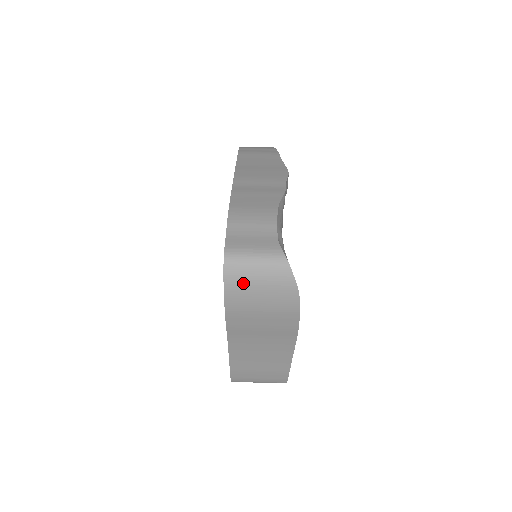
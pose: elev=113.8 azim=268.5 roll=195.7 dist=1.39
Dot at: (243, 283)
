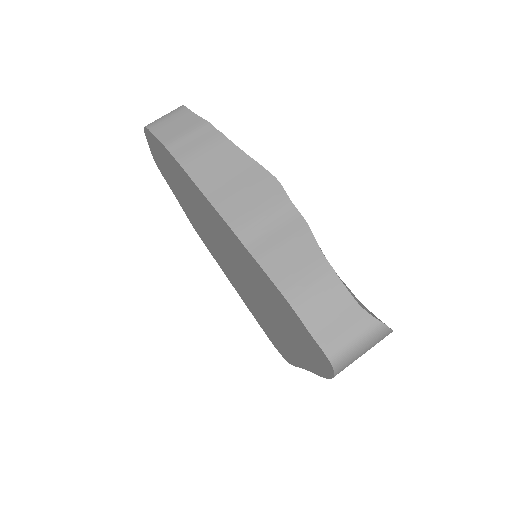
Dot at: (350, 363)
